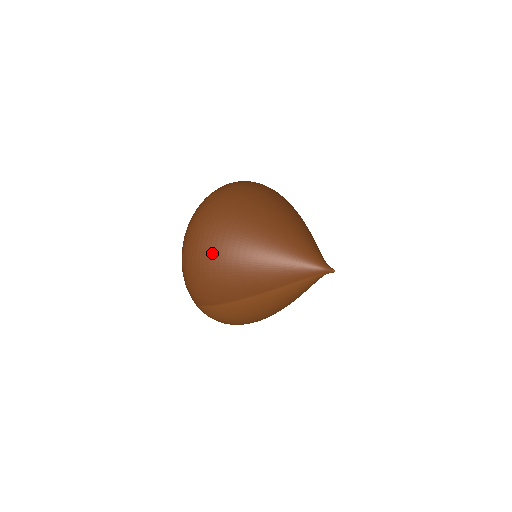
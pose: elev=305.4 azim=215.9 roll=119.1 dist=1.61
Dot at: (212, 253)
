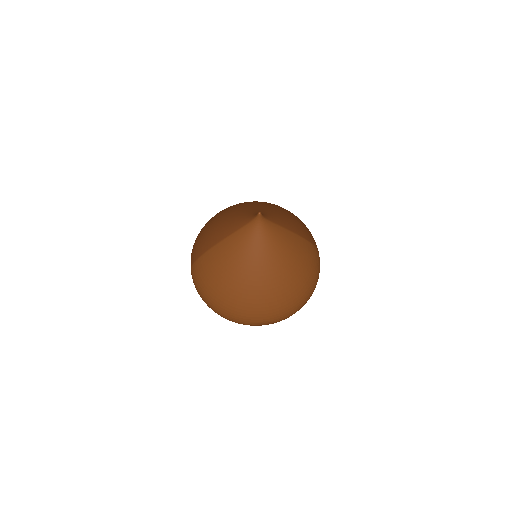
Dot at: (210, 220)
